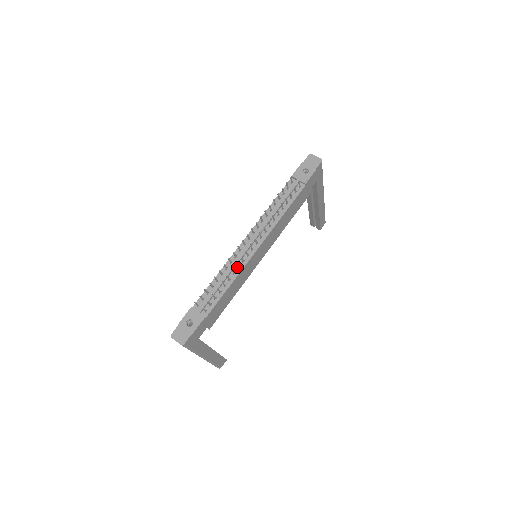
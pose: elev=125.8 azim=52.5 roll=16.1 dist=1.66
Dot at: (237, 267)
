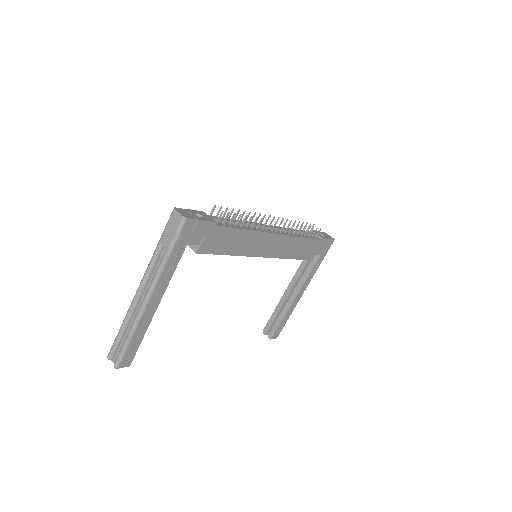
Dot at: (255, 228)
